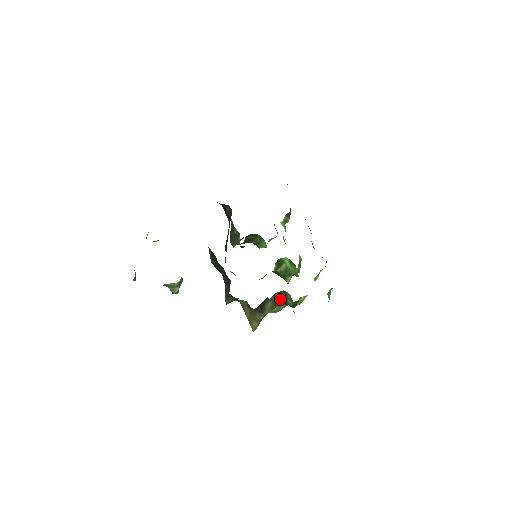
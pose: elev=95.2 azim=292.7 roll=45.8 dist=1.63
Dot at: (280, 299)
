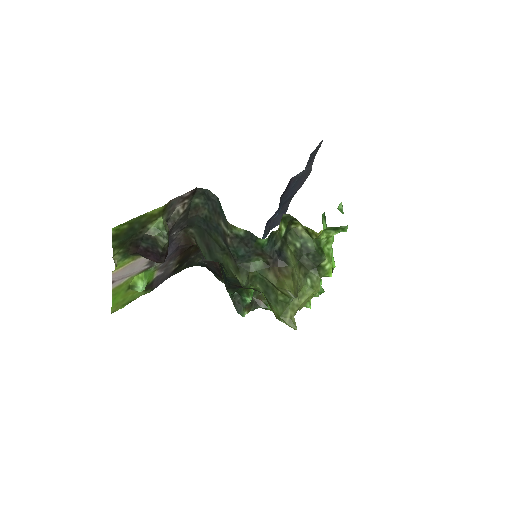
Dot at: (299, 250)
